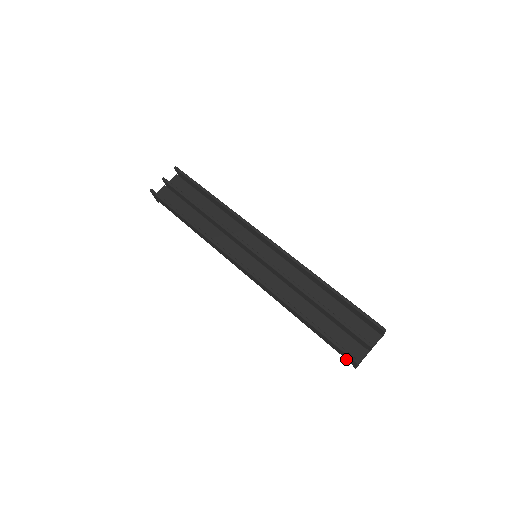
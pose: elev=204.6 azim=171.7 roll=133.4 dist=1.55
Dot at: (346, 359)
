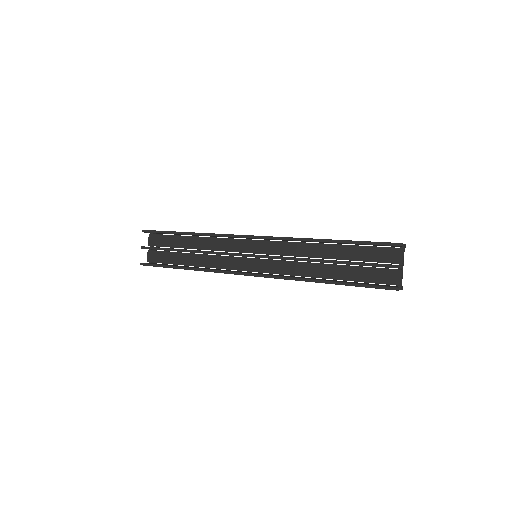
Dot at: occluded
